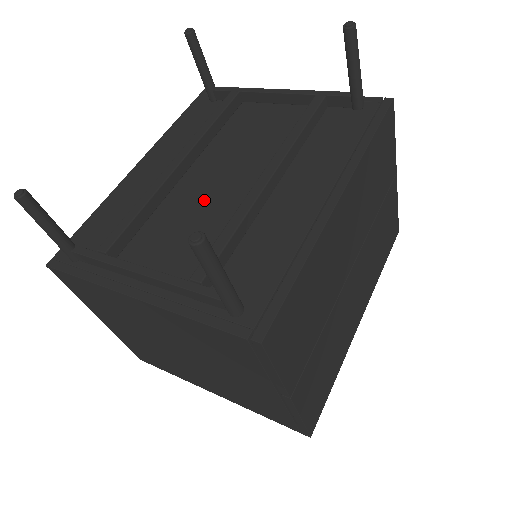
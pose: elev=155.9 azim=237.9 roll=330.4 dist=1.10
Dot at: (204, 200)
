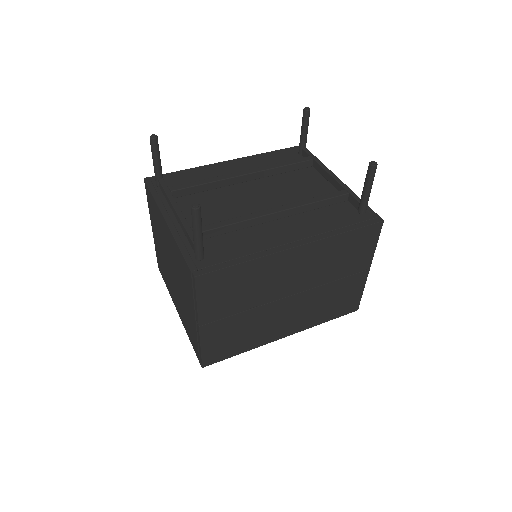
Dot at: (239, 201)
